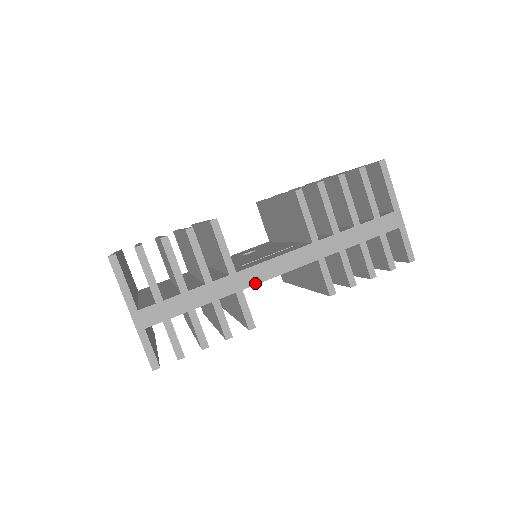
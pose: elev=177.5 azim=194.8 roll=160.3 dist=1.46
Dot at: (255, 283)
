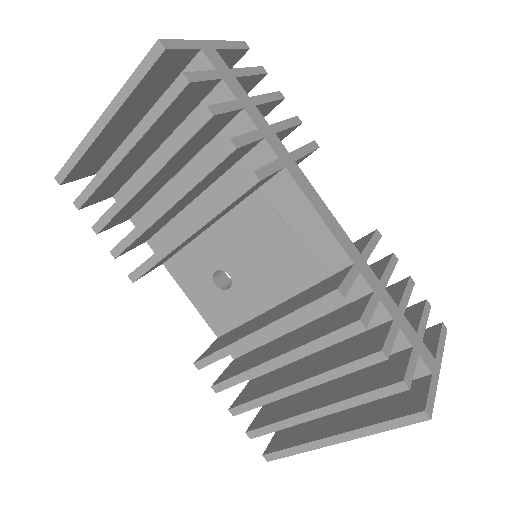
Dot at: (298, 183)
